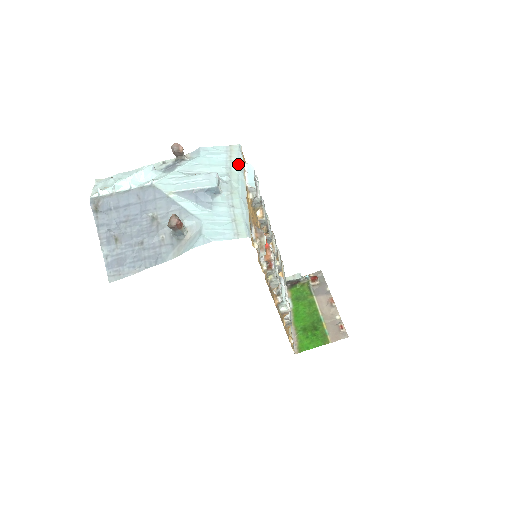
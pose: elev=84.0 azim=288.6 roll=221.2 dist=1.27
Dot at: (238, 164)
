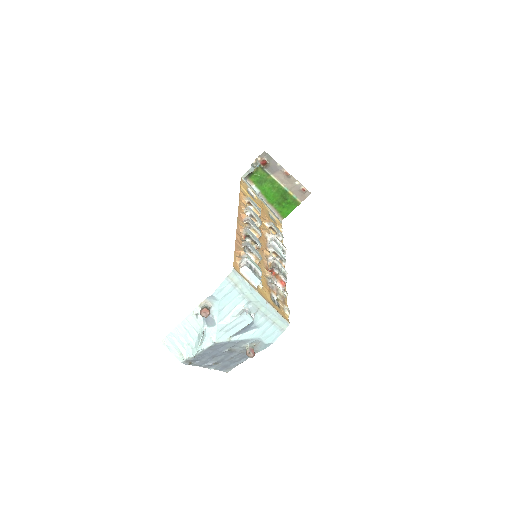
Dot at: (245, 286)
